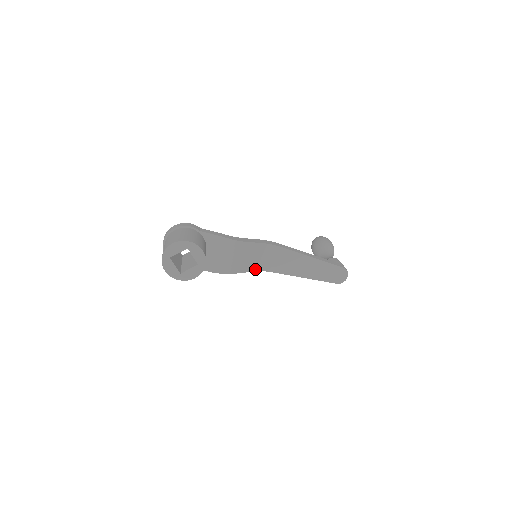
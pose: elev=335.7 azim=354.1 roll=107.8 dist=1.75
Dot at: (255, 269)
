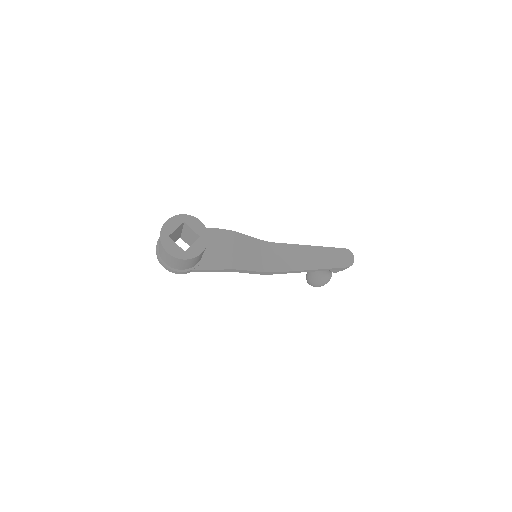
Dot at: (260, 269)
